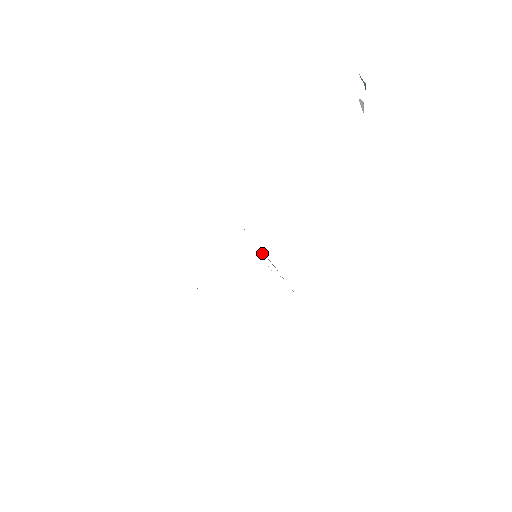
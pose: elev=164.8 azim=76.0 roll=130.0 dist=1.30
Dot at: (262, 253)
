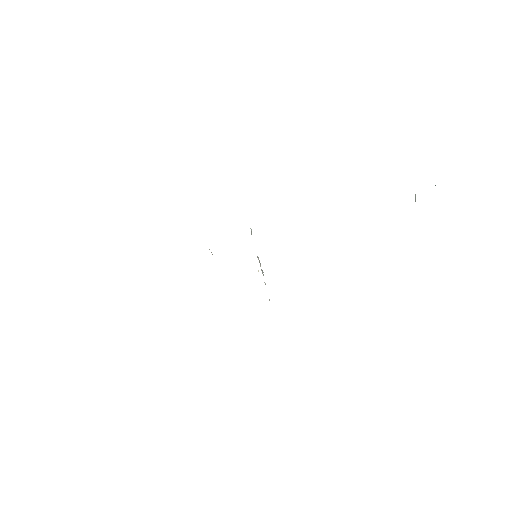
Dot at: (257, 256)
